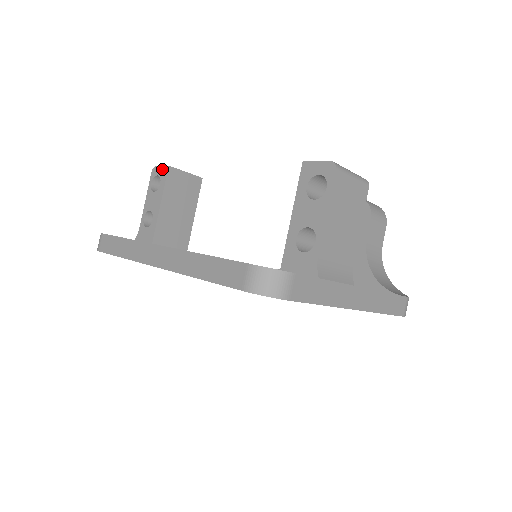
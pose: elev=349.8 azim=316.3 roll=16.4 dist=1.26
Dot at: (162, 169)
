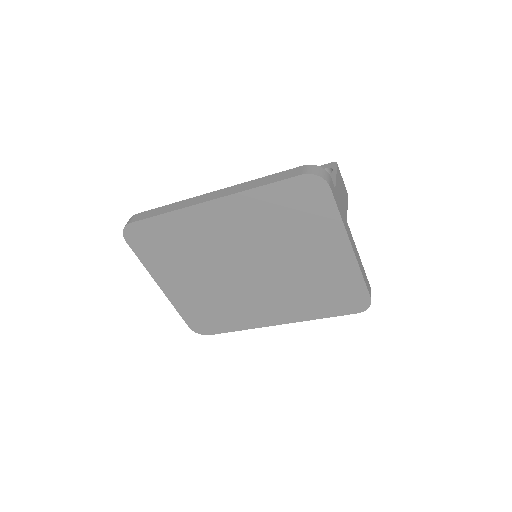
Dot at: occluded
